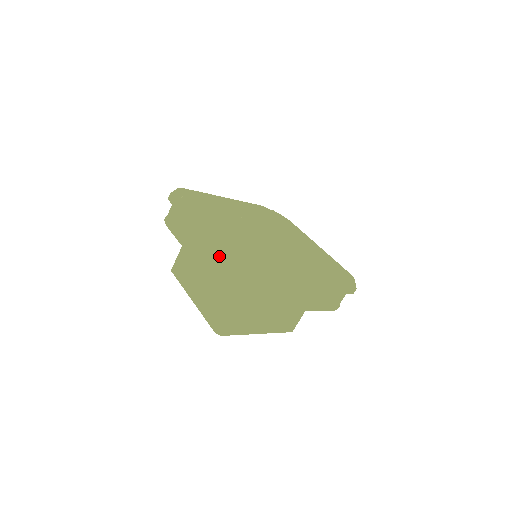
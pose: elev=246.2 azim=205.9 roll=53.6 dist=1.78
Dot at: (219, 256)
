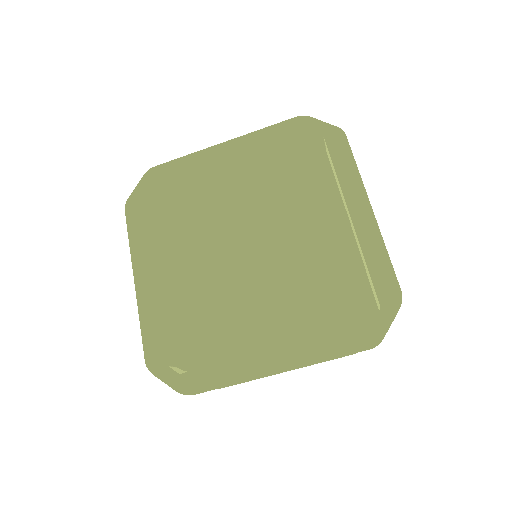
Dot at: (143, 340)
